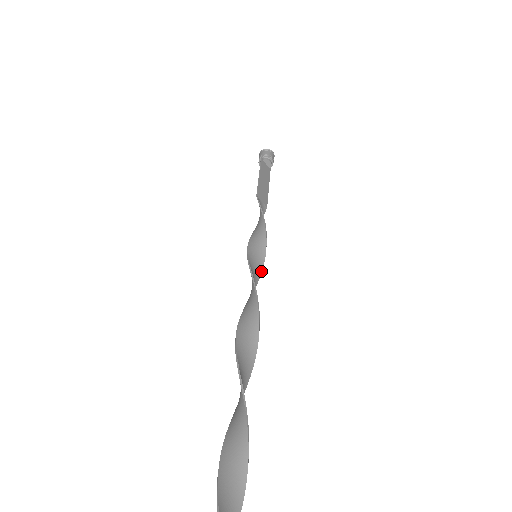
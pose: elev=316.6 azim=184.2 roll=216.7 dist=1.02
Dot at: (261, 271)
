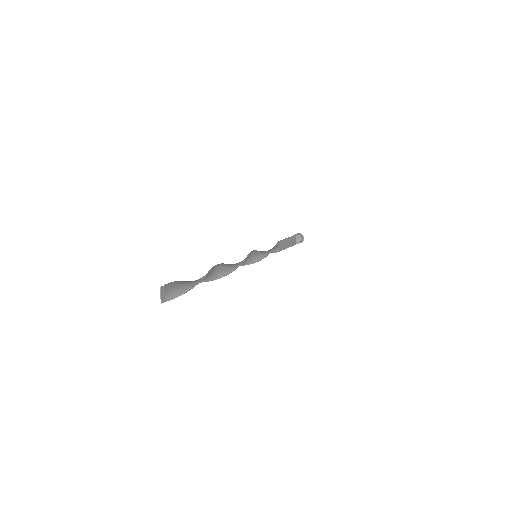
Dot at: (253, 263)
